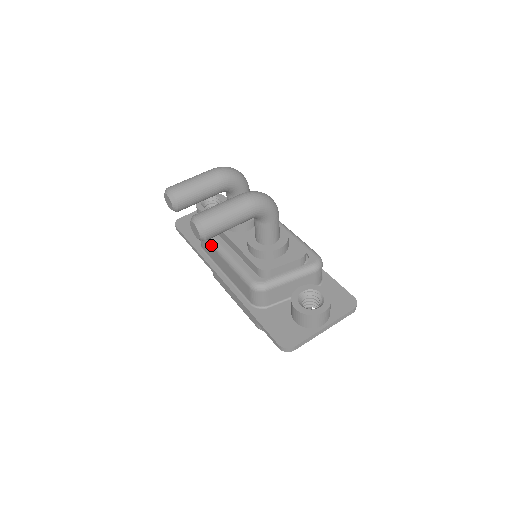
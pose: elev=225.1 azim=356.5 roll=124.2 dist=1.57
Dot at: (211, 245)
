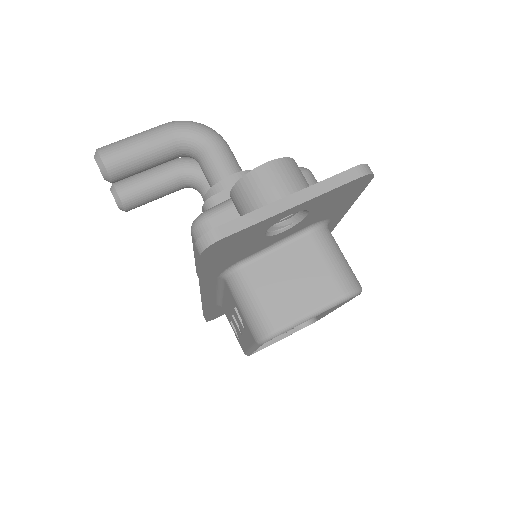
Dot at: (195, 264)
